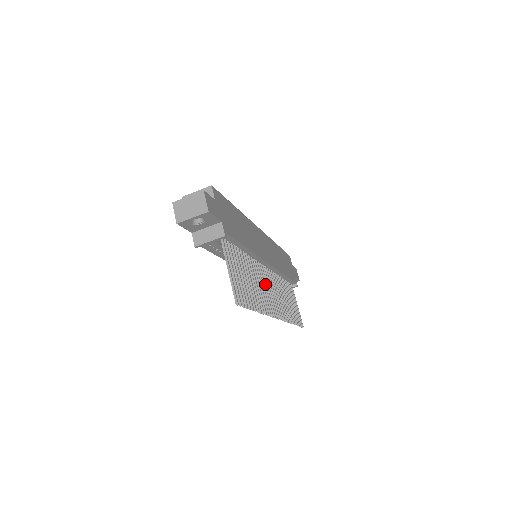
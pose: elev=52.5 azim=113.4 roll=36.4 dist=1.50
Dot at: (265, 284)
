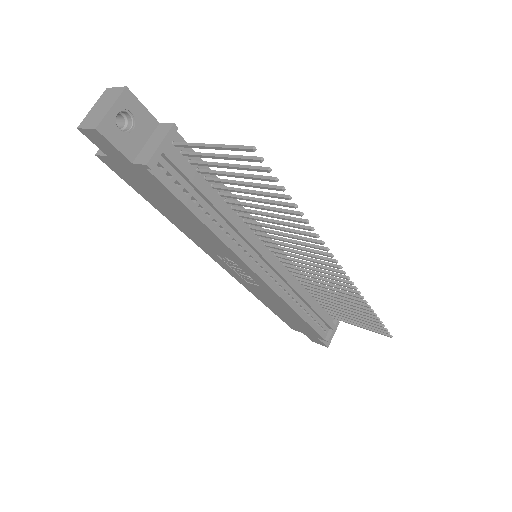
Dot at: (290, 251)
